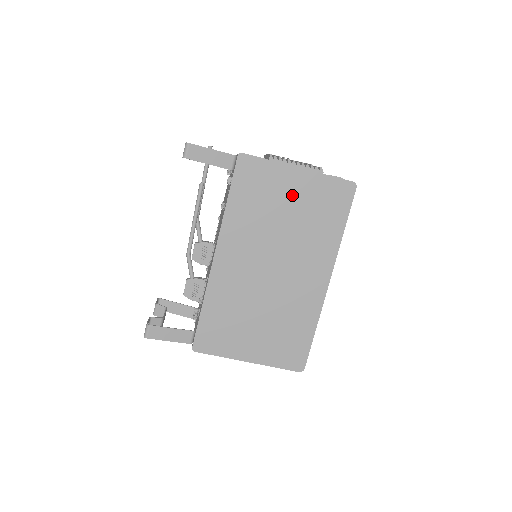
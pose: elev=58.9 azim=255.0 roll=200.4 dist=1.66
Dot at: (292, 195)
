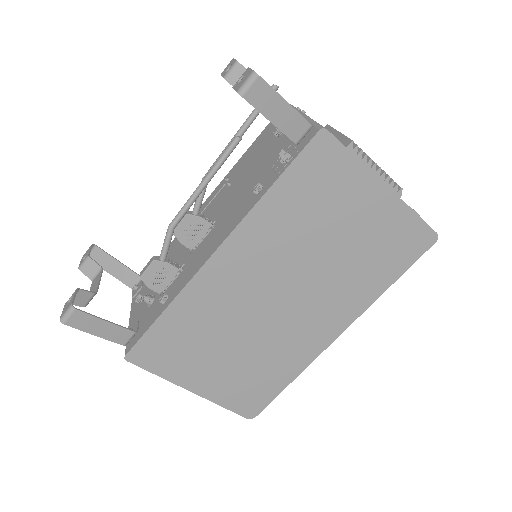
Dot at: (357, 218)
